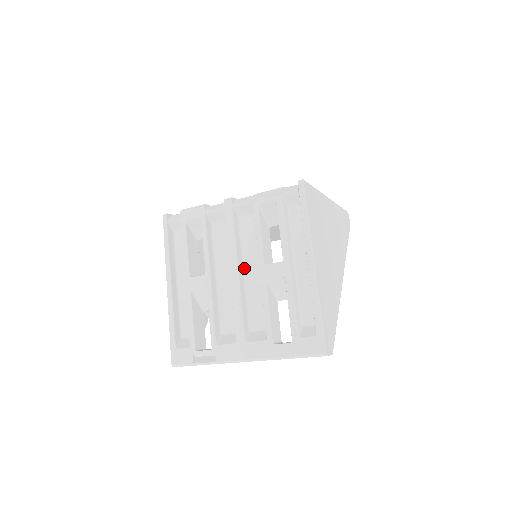
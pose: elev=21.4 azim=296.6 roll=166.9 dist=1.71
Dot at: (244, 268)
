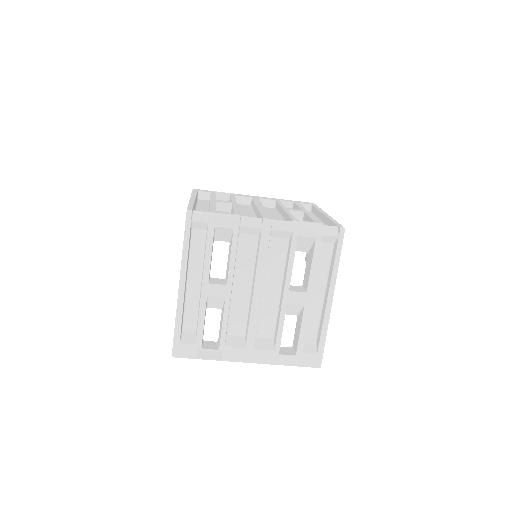
Dot at: (264, 284)
